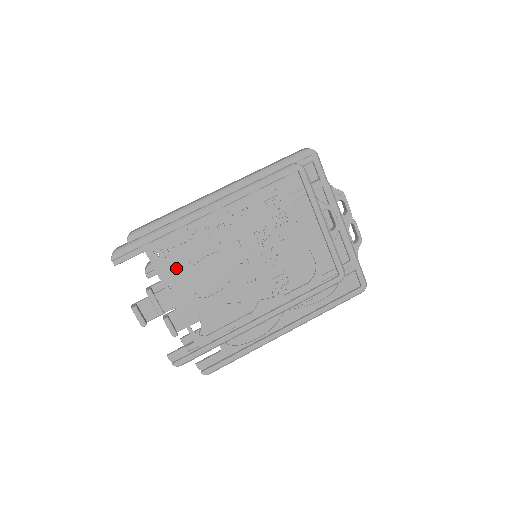
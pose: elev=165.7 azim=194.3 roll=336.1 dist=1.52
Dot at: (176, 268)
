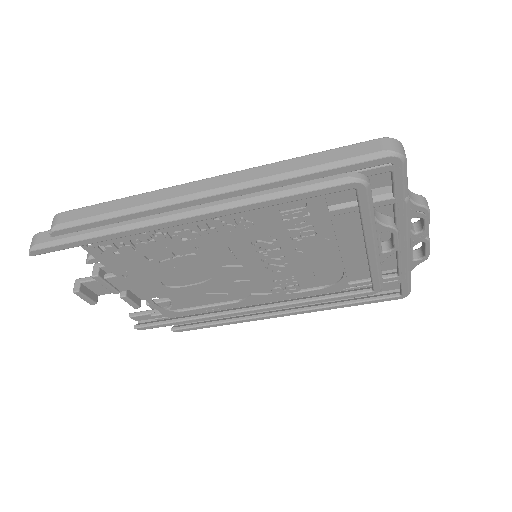
Dot at: (132, 263)
